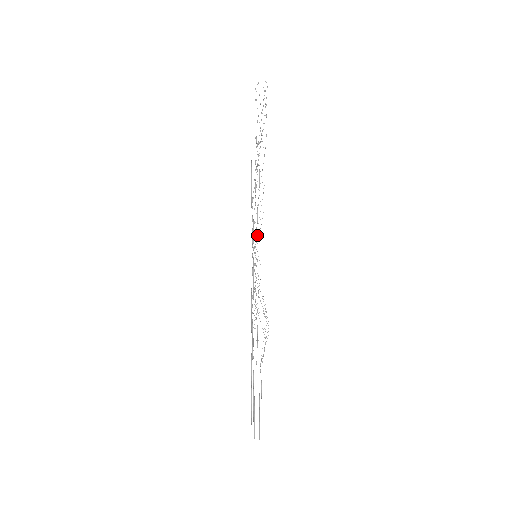
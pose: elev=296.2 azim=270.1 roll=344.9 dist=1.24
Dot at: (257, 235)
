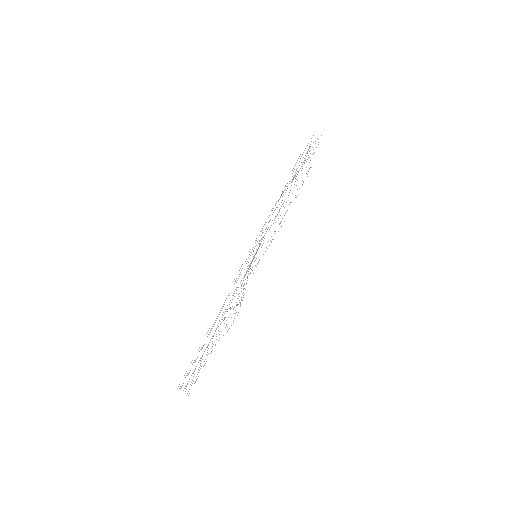
Dot at: occluded
